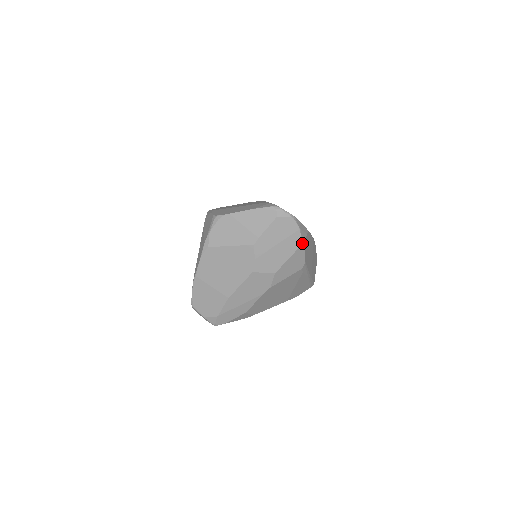
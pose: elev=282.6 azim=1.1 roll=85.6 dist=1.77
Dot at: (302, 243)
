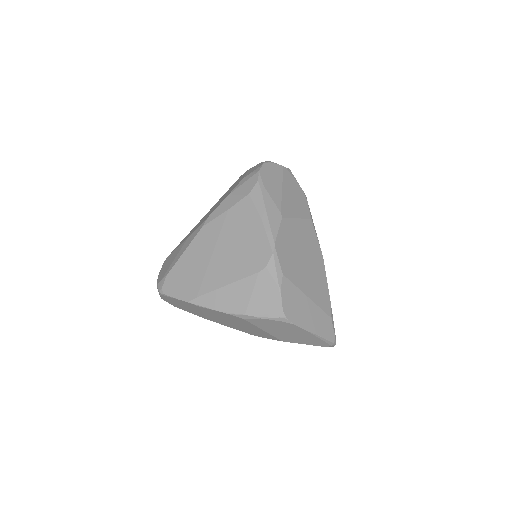
Dot at: occluded
